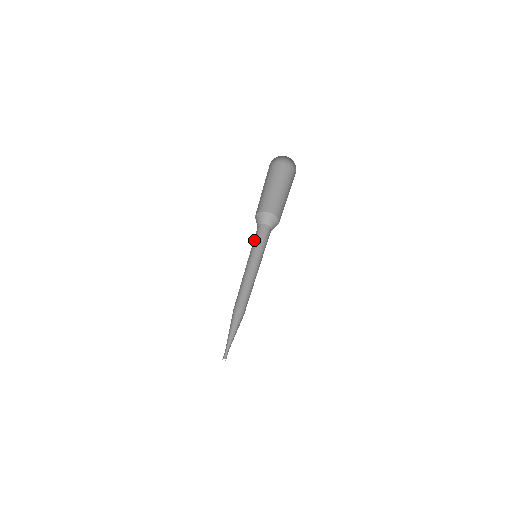
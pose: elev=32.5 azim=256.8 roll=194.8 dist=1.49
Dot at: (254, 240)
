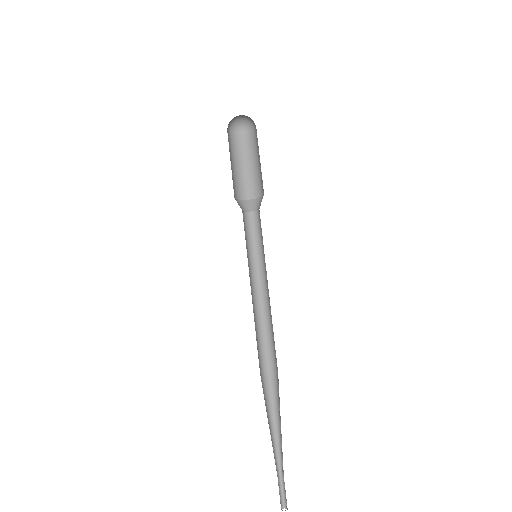
Dot at: (247, 236)
